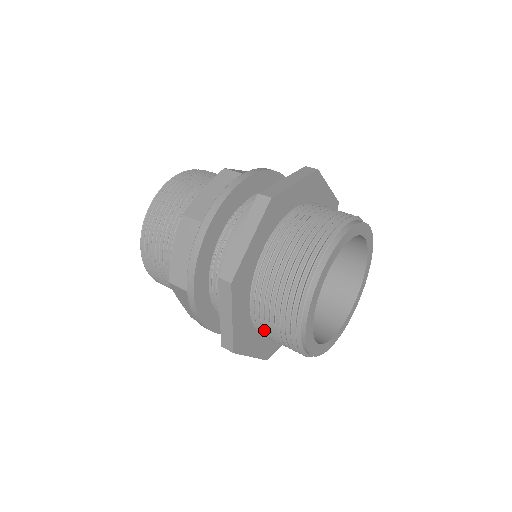
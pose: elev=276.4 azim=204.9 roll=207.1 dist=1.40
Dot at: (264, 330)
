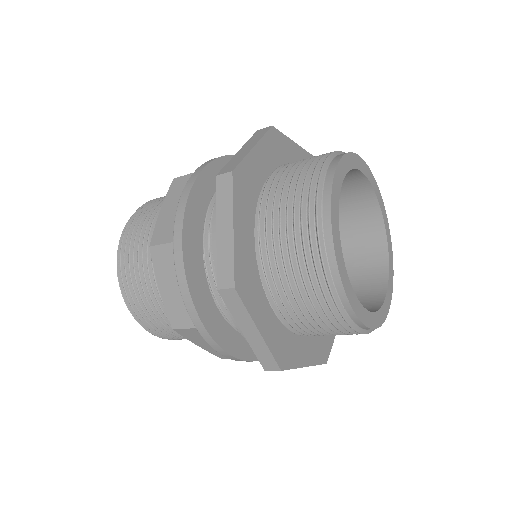
Dot at: occluded
